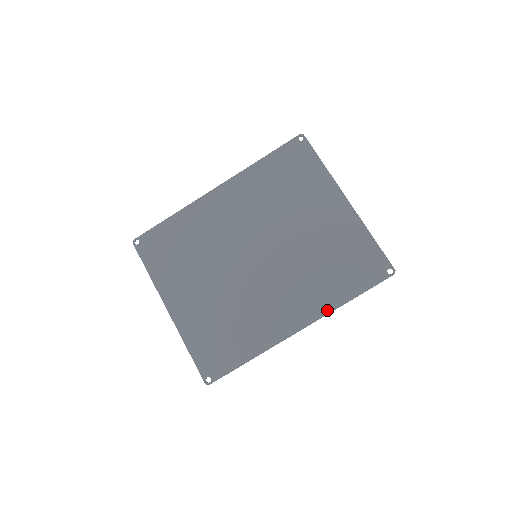
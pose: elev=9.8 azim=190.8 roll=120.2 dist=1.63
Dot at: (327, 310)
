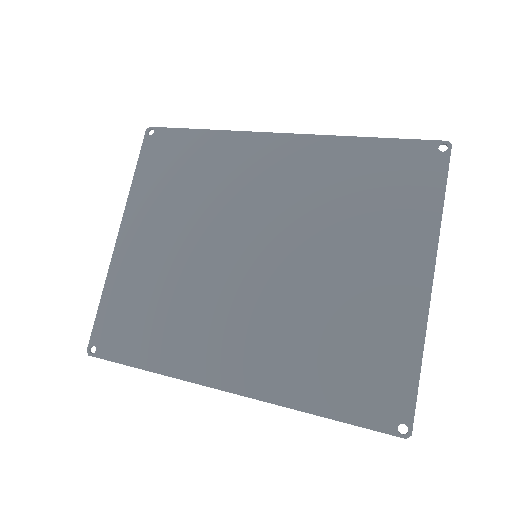
Dot at: (278, 399)
